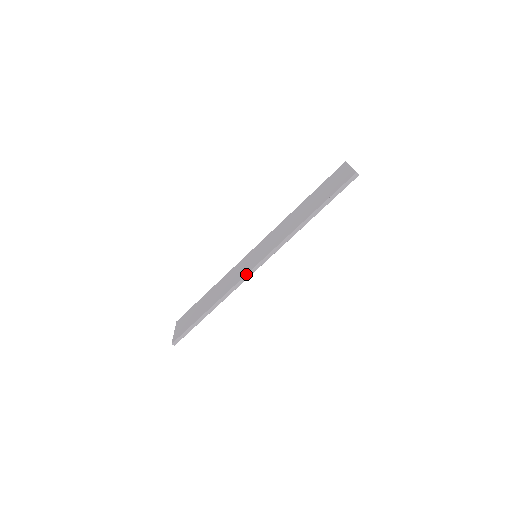
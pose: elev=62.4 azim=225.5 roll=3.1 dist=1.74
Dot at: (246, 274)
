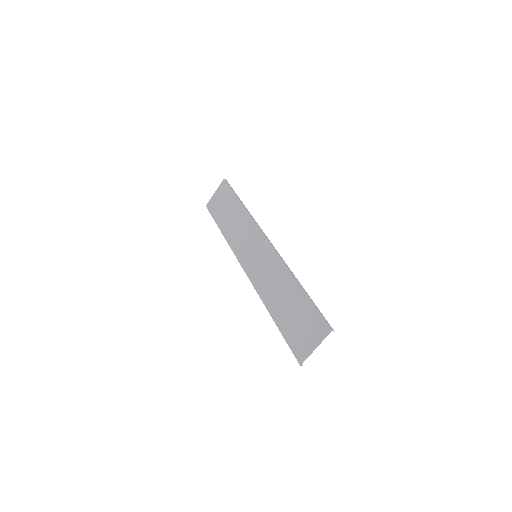
Dot at: (239, 262)
